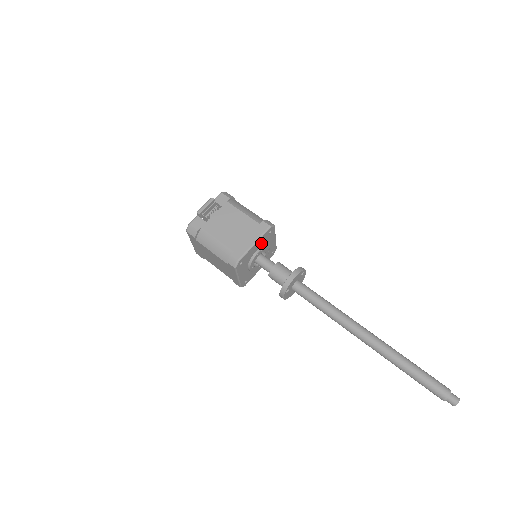
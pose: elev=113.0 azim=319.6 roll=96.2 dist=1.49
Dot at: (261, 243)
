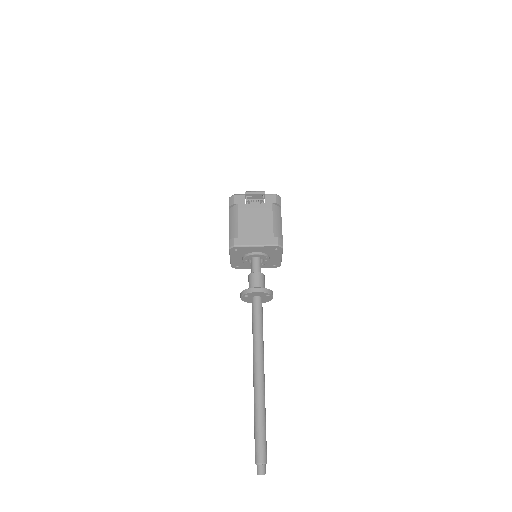
Dot at: (263, 250)
